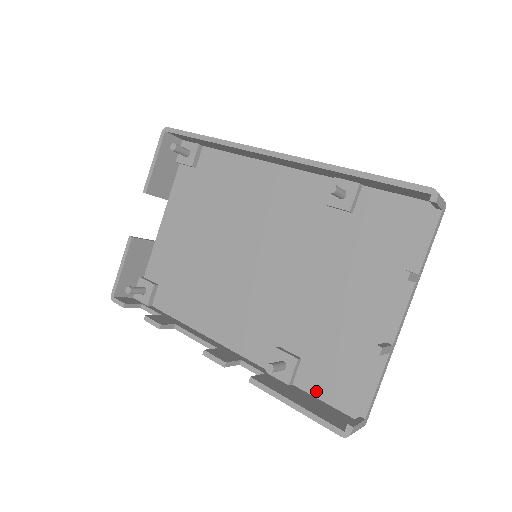
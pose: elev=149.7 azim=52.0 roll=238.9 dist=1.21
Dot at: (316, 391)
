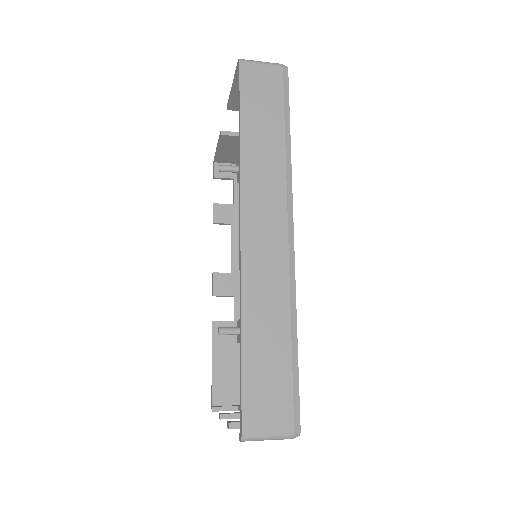
Dot at: occluded
